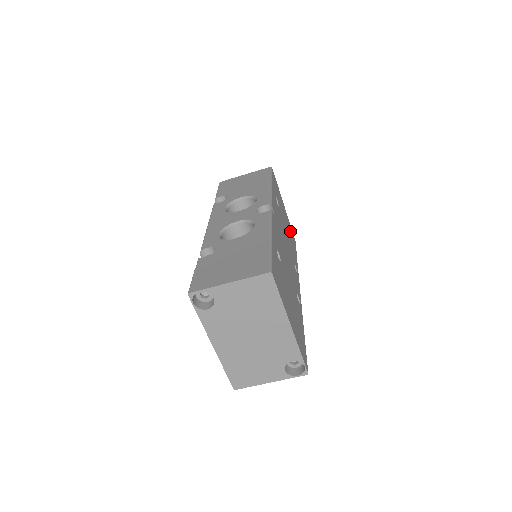
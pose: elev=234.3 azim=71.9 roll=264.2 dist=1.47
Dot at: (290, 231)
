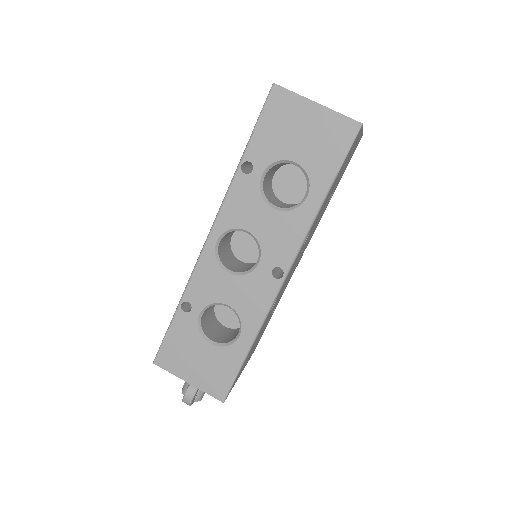
Dot at: occluded
